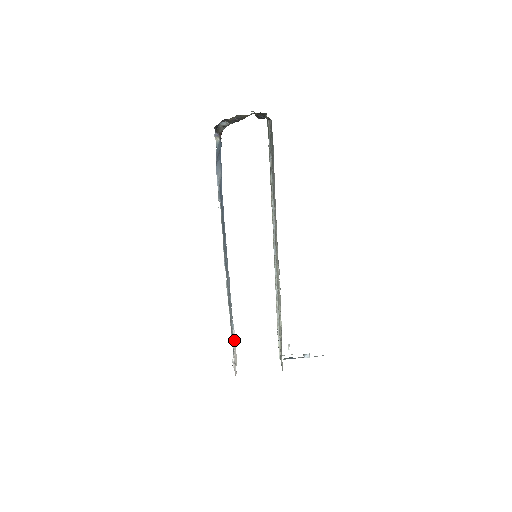
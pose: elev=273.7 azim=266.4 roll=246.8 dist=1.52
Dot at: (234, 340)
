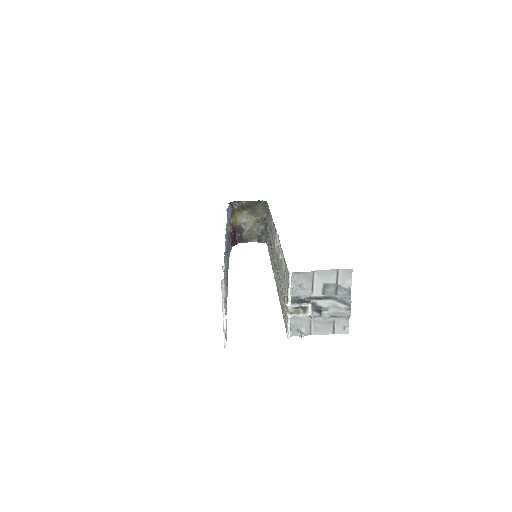
Dot at: occluded
